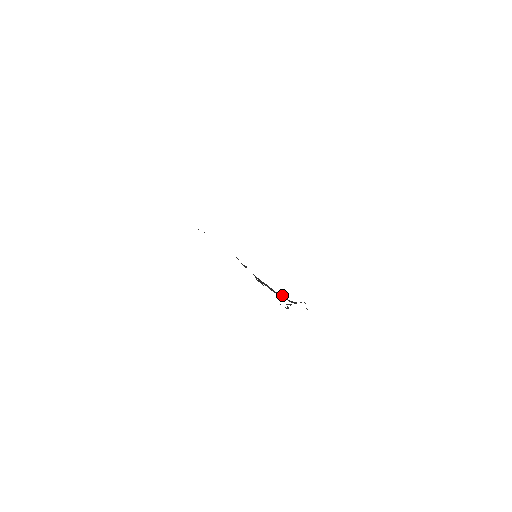
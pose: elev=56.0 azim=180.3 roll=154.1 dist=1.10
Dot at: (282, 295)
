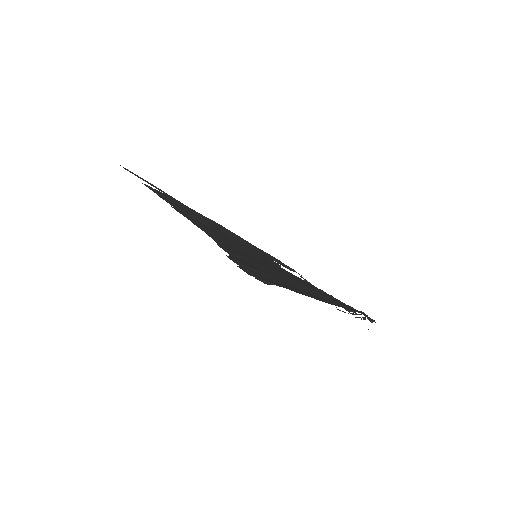
Dot at: occluded
